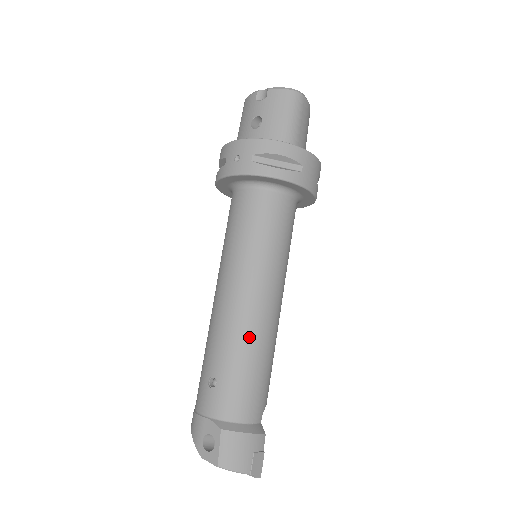
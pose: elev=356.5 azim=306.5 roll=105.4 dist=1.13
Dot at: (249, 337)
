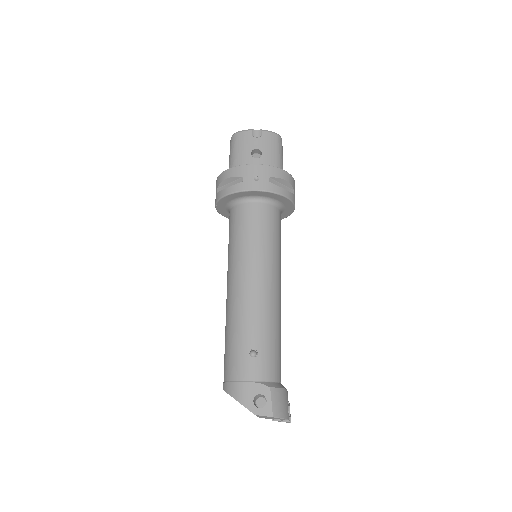
Dot at: (275, 315)
